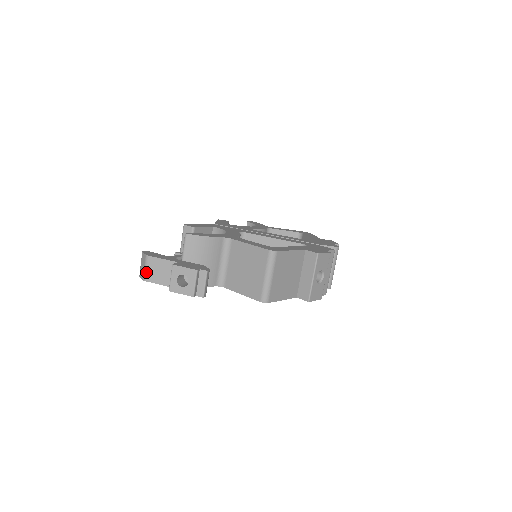
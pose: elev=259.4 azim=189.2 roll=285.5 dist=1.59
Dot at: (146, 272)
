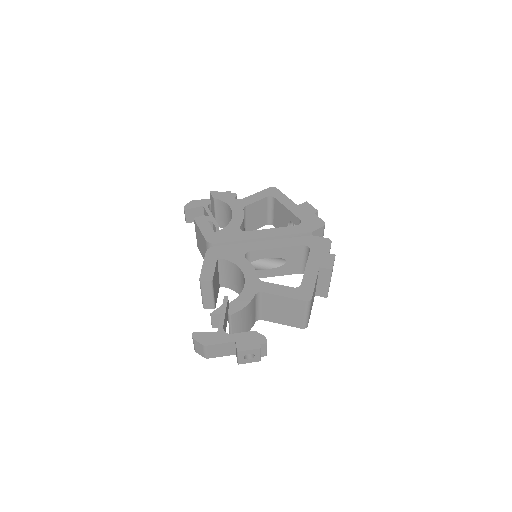
Dot at: (207, 354)
